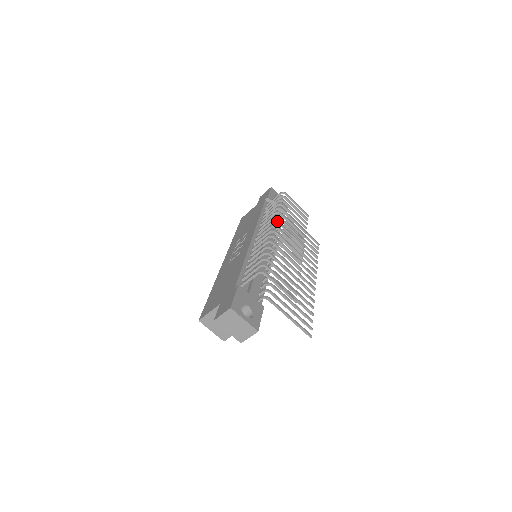
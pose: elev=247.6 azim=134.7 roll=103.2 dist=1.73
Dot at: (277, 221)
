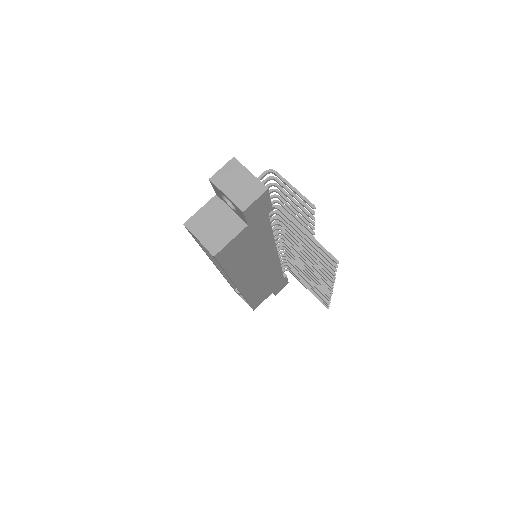
Dot at: occluded
